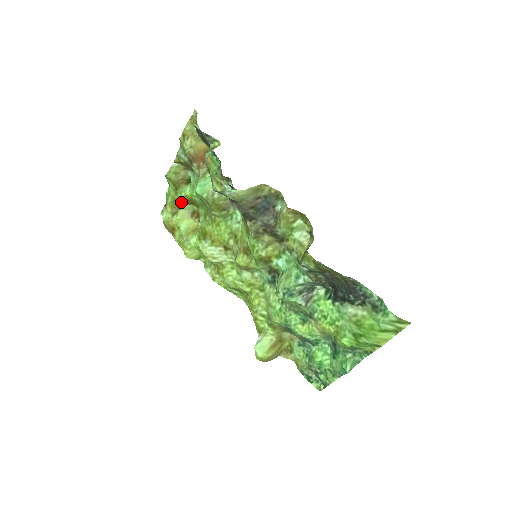
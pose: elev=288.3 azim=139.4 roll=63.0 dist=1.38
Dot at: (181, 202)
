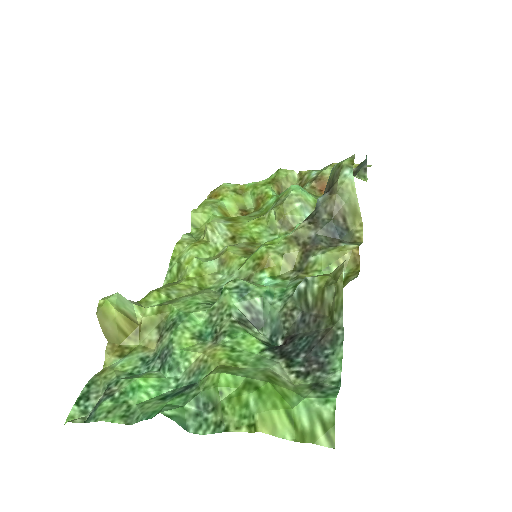
Dot at: (254, 193)
